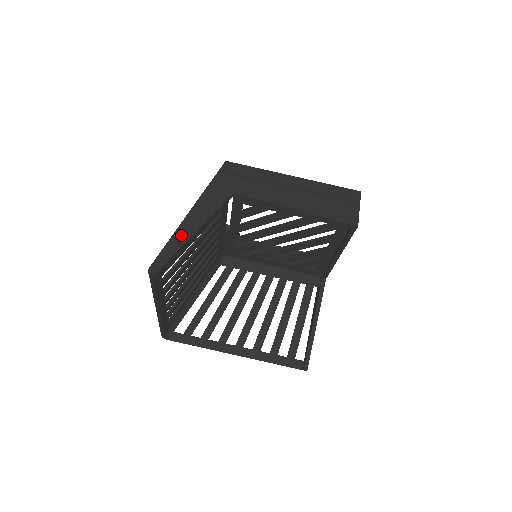
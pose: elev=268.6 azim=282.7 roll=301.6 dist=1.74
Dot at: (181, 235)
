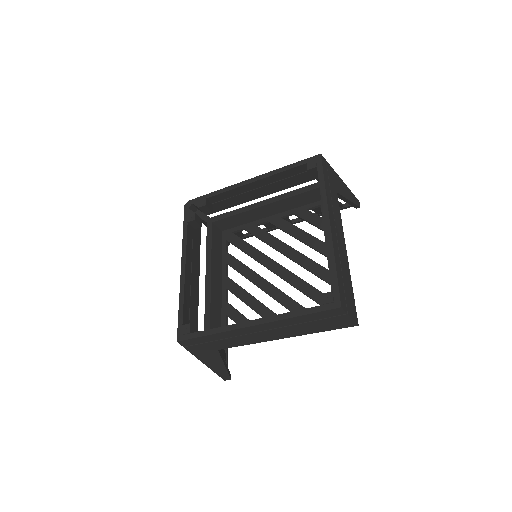
Dot at: occluded
